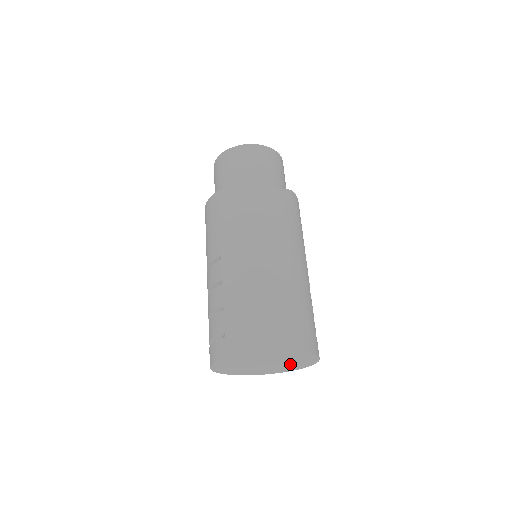
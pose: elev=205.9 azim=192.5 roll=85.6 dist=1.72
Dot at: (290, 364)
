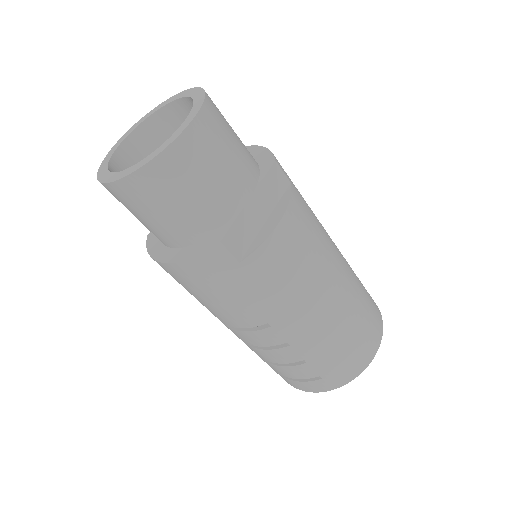
Dot at: occluded
